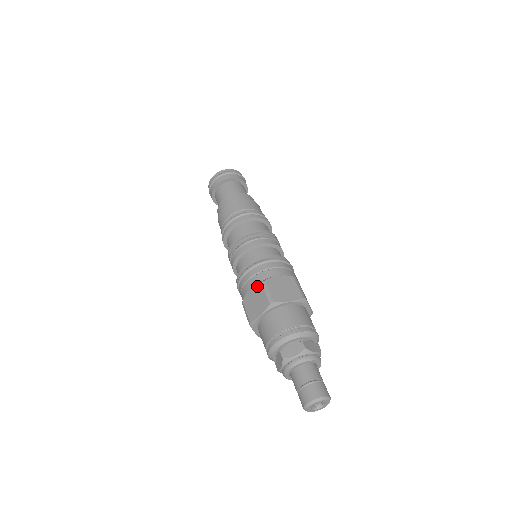
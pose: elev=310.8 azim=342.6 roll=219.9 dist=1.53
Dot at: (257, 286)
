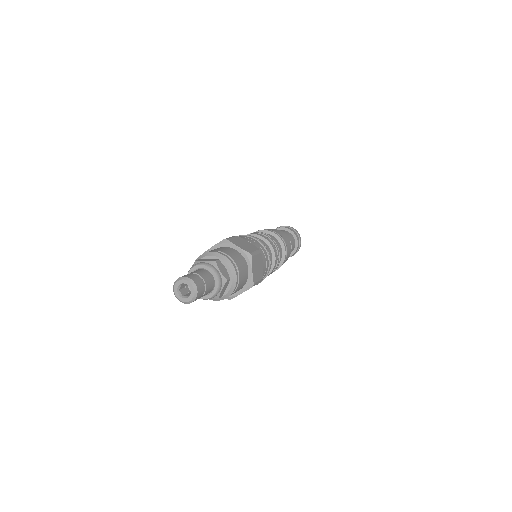
Dot at: occluded
